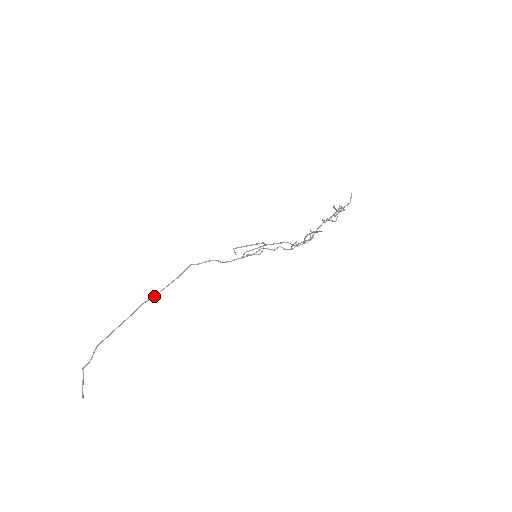
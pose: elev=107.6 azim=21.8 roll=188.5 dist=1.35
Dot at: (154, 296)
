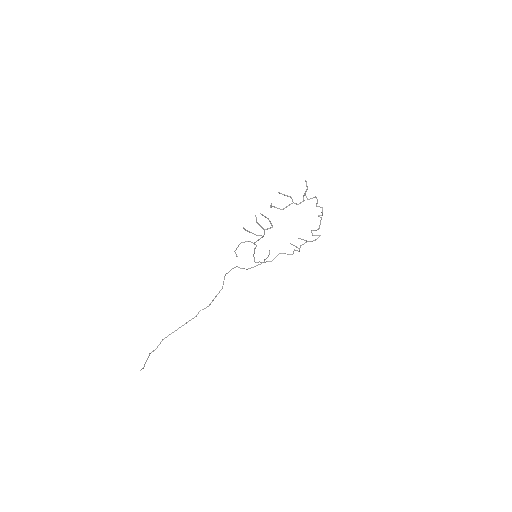
Dot at: (209, 305)
